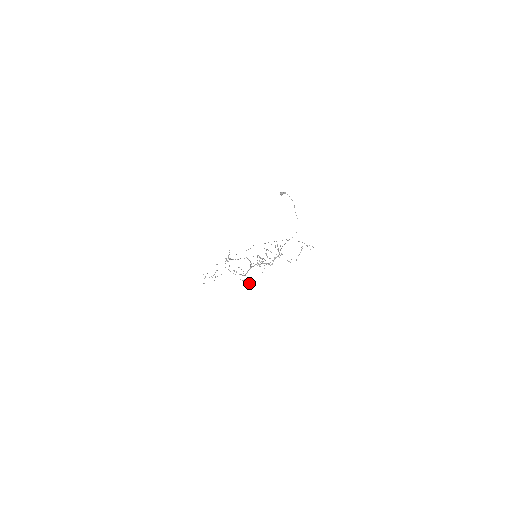
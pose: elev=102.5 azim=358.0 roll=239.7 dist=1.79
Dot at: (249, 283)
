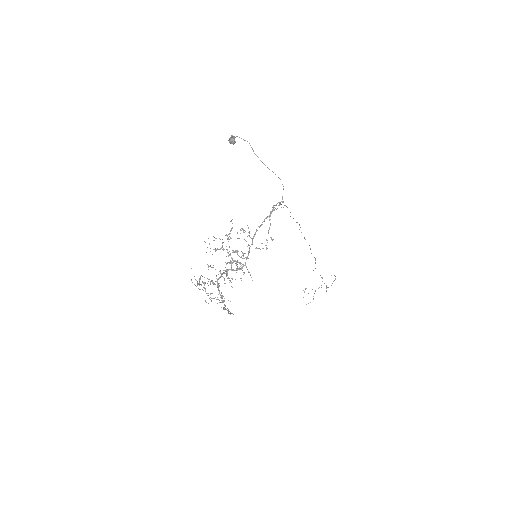
Dot at: occluded
